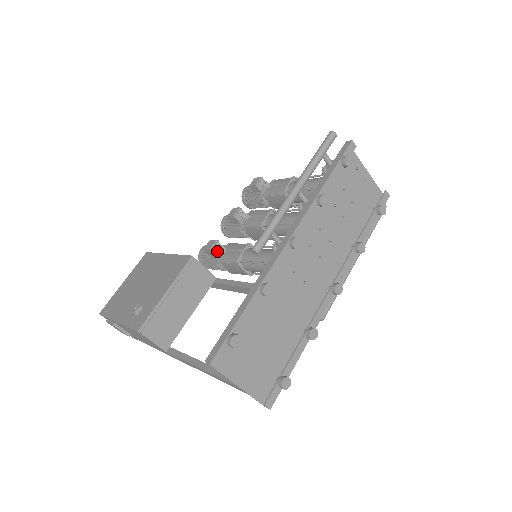
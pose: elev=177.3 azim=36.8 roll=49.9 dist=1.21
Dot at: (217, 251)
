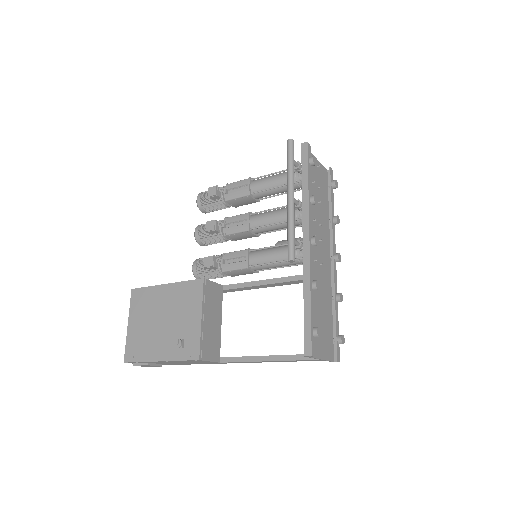
Dot at: (217, 264)
